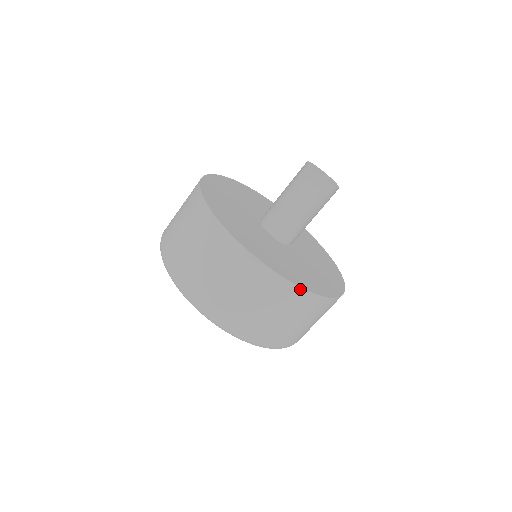
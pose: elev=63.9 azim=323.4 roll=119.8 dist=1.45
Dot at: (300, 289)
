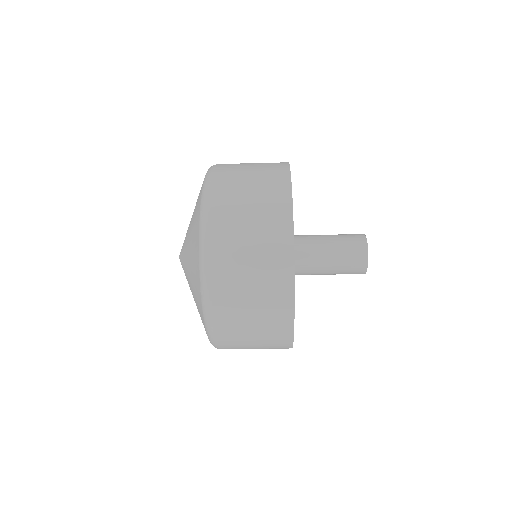
Dot at: occluded
